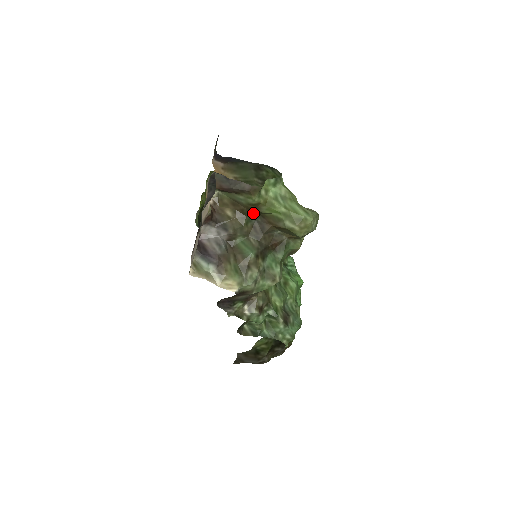
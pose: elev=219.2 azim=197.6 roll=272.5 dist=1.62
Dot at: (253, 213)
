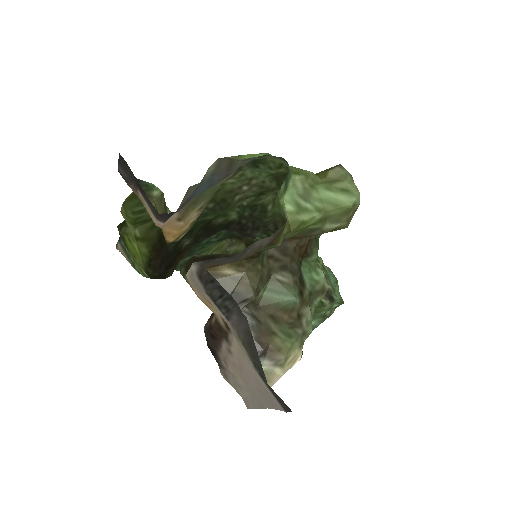
Dot at: occluded
